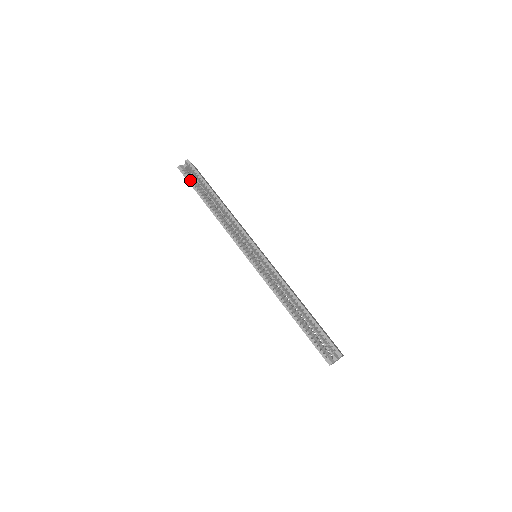
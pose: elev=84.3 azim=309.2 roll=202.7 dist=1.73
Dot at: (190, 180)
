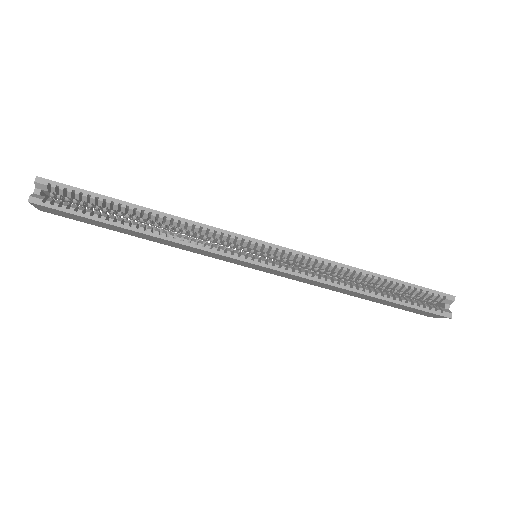
Dot at: (72, 209)
